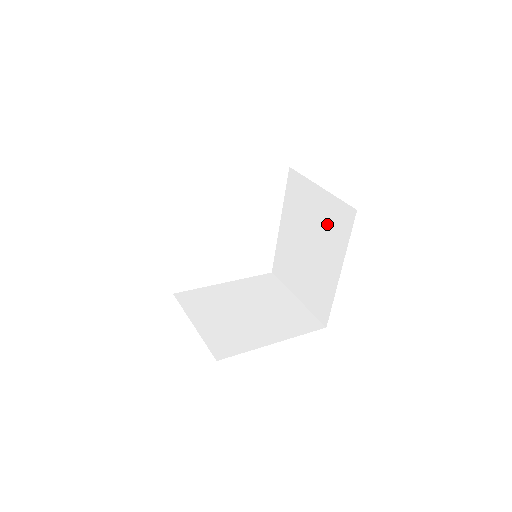
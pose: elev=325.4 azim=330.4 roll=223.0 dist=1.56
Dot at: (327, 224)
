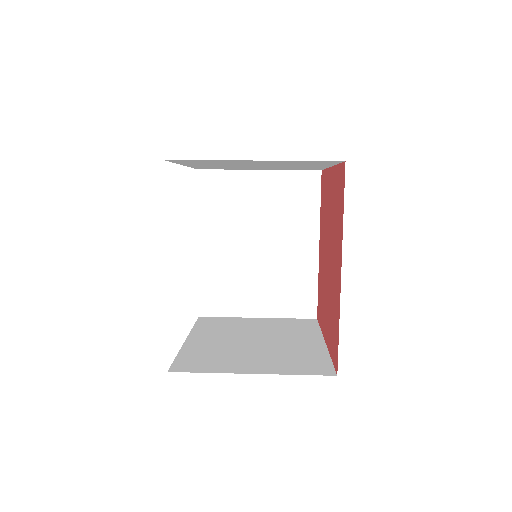
Dot at: (283, 205)
